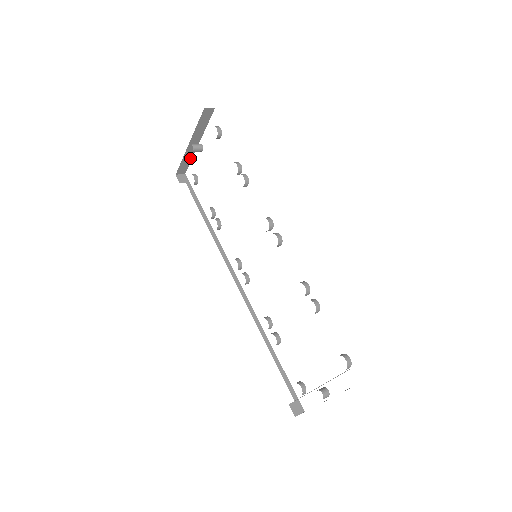
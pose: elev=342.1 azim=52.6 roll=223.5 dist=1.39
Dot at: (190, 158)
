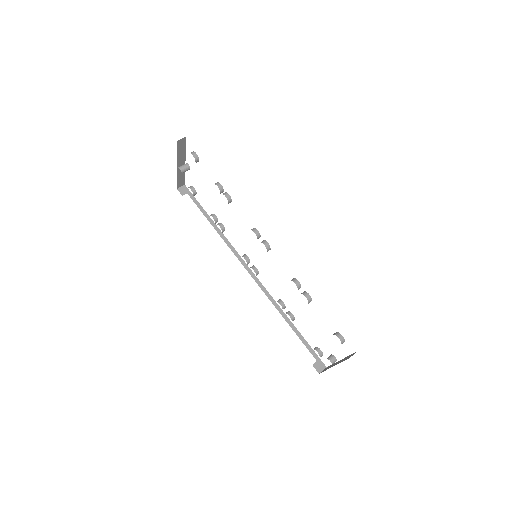
Dot at: (183, 174)
